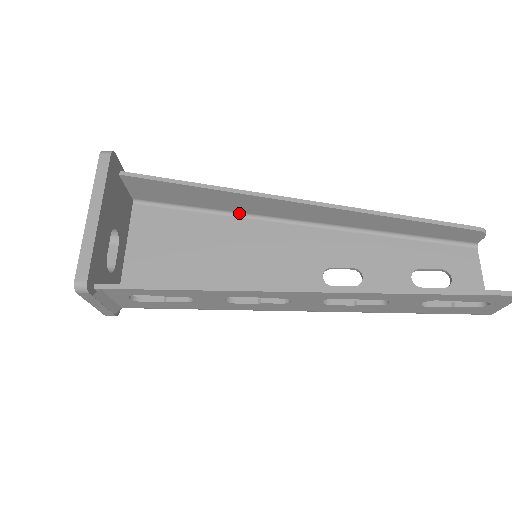
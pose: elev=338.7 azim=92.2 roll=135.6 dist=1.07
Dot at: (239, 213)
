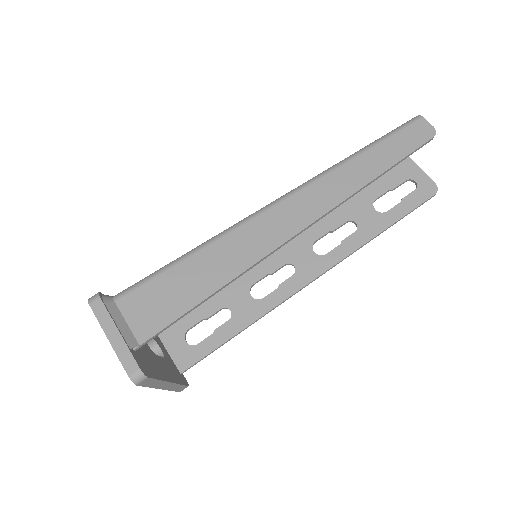
Dot at: (224, 238)
